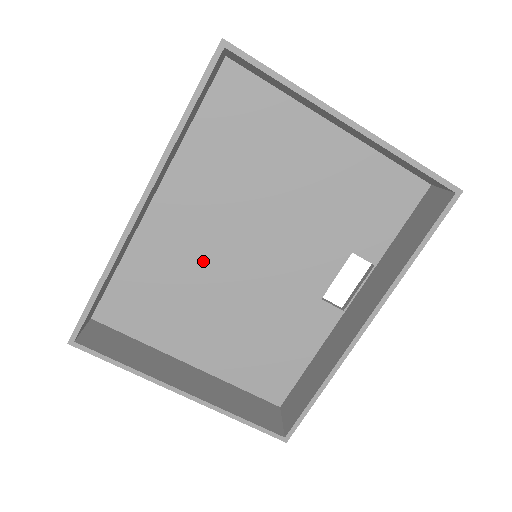
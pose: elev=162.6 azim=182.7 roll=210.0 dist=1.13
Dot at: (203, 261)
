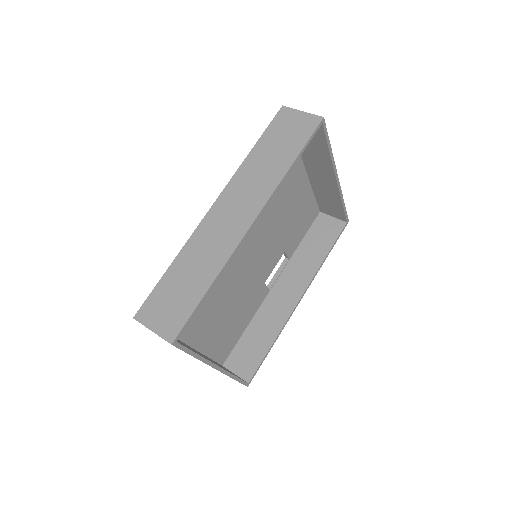
Dot at: occluded
